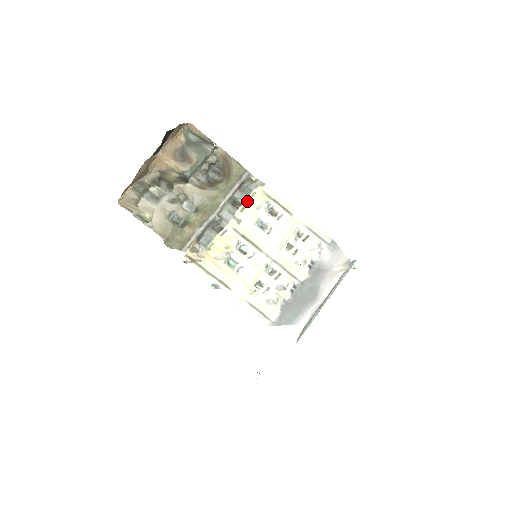
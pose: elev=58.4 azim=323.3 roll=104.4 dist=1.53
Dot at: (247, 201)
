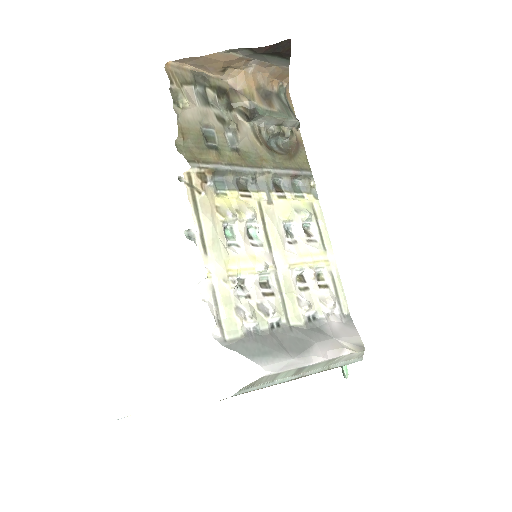
Dot at: (291, 195)
